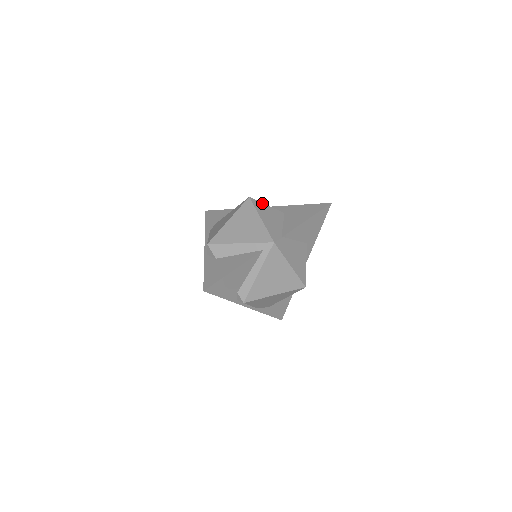
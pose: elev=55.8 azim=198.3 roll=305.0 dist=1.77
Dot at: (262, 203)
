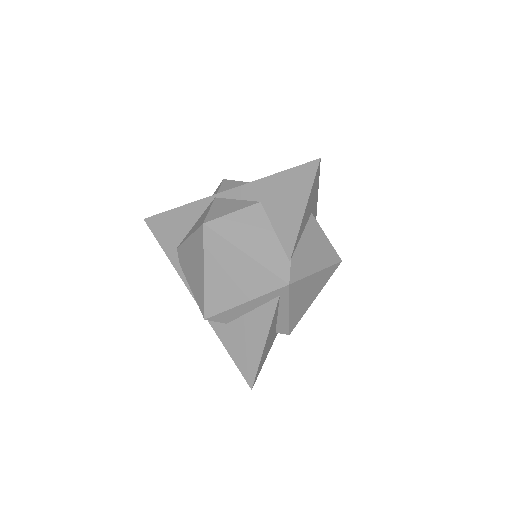
Dot at: (225, 216)
